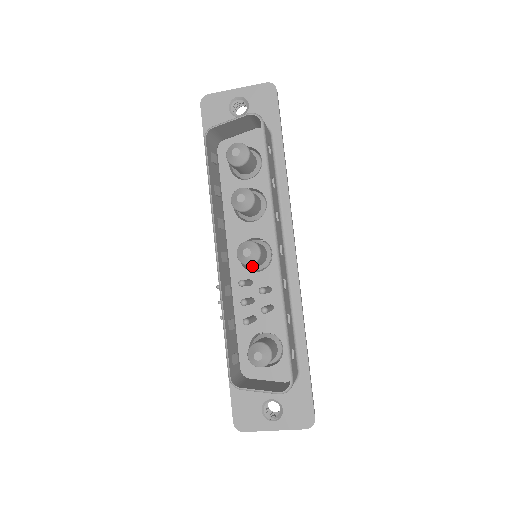
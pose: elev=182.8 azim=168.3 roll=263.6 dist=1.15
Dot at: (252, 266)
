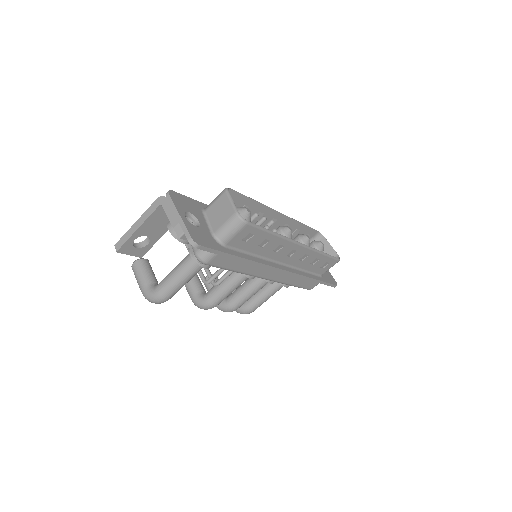
Dot at: occluded
